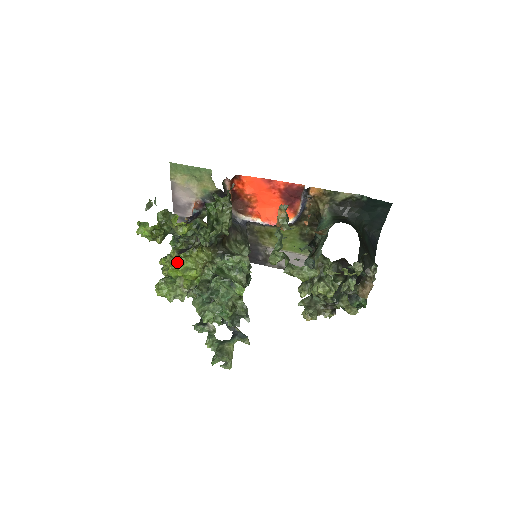
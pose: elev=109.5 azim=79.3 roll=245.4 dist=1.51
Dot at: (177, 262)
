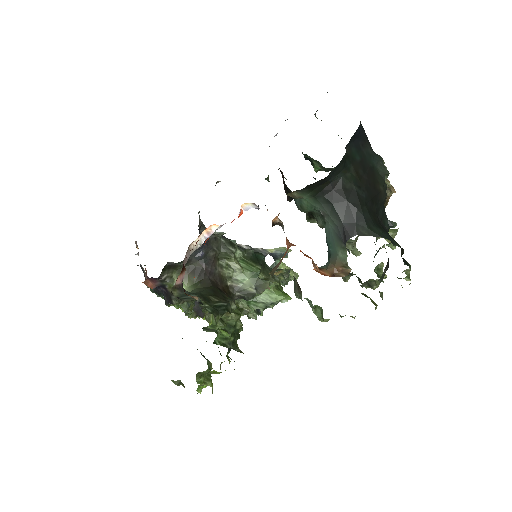
Dot at: (208, 321)
